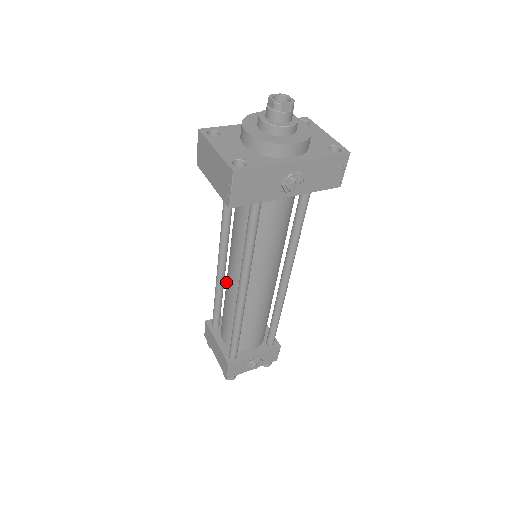
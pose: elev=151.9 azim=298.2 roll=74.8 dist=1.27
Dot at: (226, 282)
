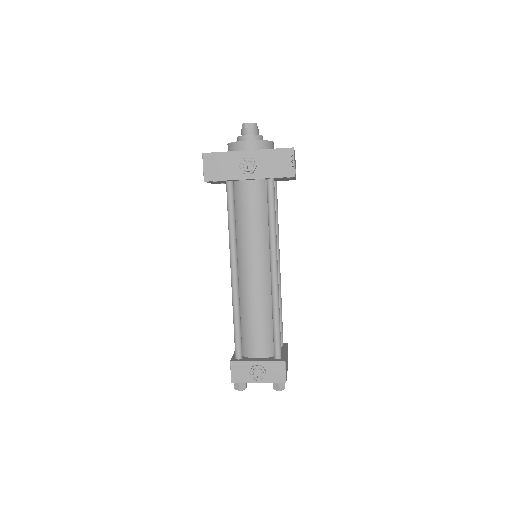
Dot at: occluded
